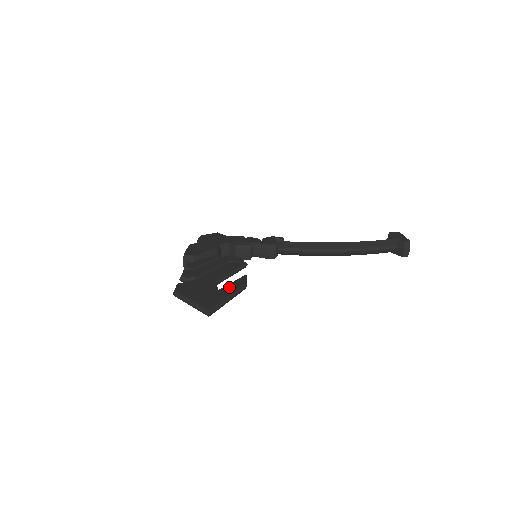
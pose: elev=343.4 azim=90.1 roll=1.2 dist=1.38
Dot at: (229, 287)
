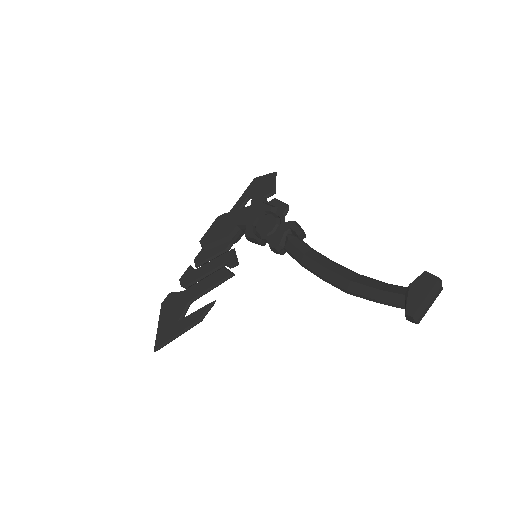
Dot at: (186, 320)
